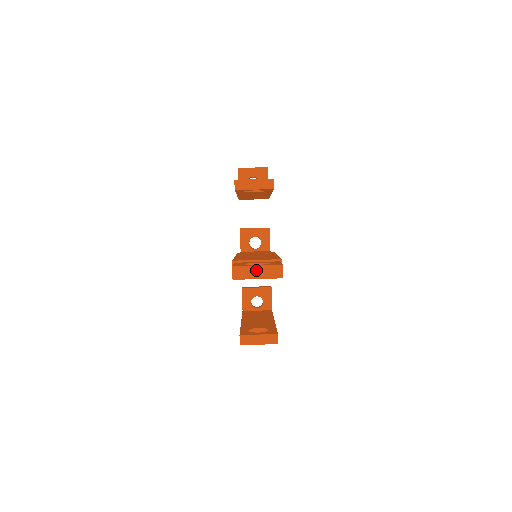
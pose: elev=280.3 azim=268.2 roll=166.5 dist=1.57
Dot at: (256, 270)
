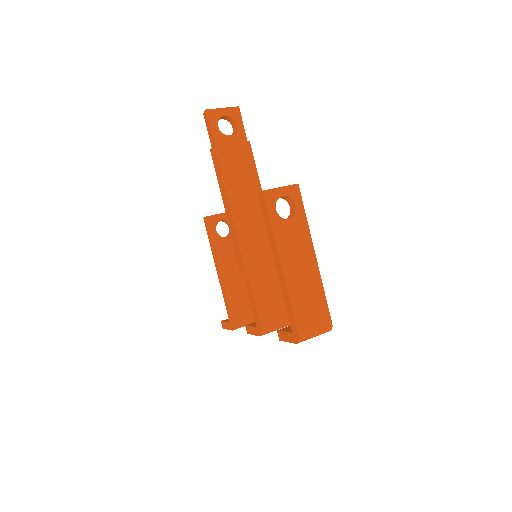
Dot at: occluded
